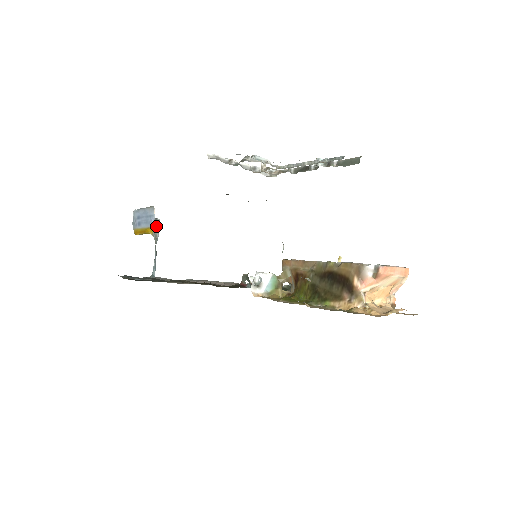
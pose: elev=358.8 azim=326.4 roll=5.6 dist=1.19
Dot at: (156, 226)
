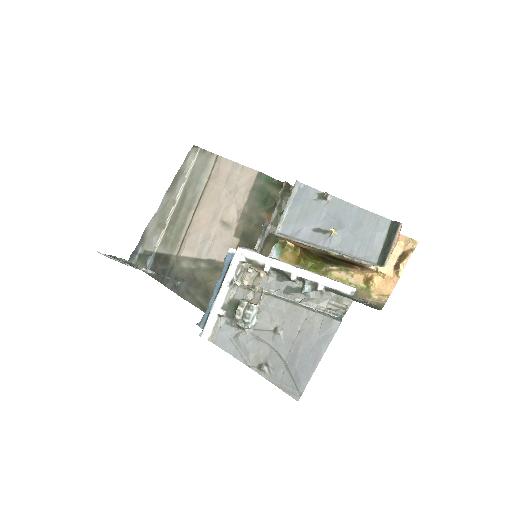
Dot at: occluded
